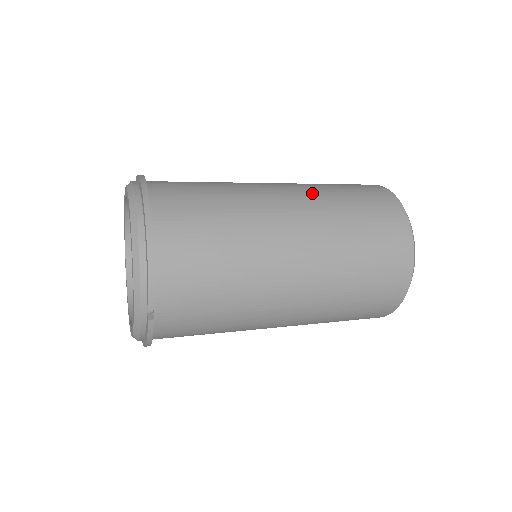
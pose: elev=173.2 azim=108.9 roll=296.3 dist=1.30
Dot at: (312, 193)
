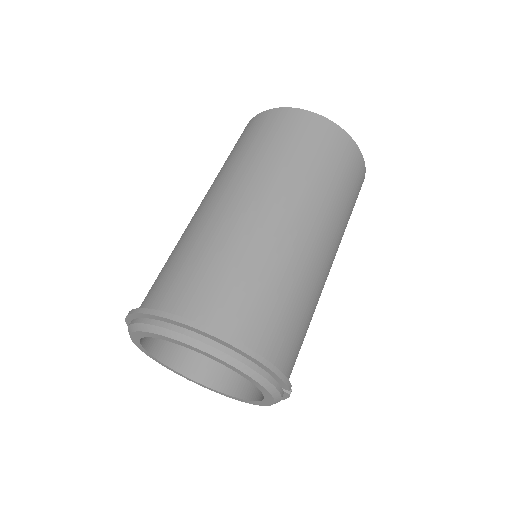
Dot at: (273, 177)
